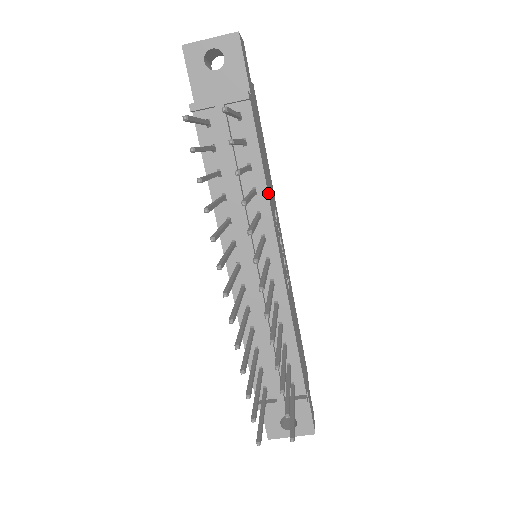
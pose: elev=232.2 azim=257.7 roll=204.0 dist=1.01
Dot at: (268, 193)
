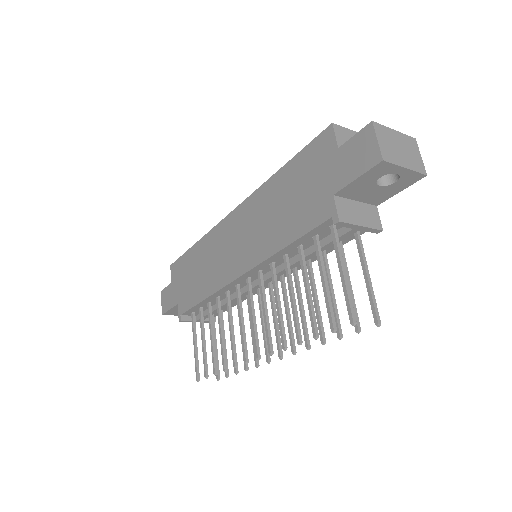
Dot at: (314, 258)
